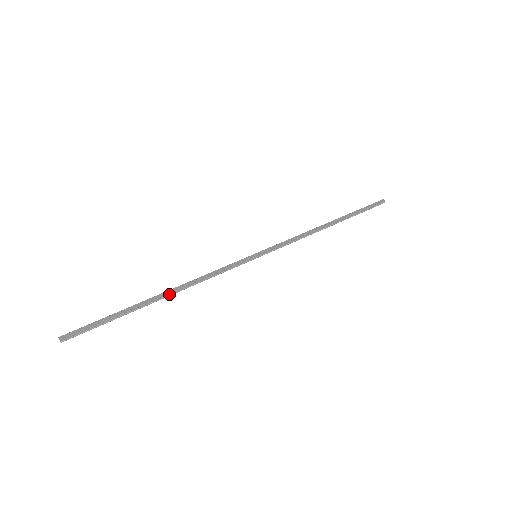
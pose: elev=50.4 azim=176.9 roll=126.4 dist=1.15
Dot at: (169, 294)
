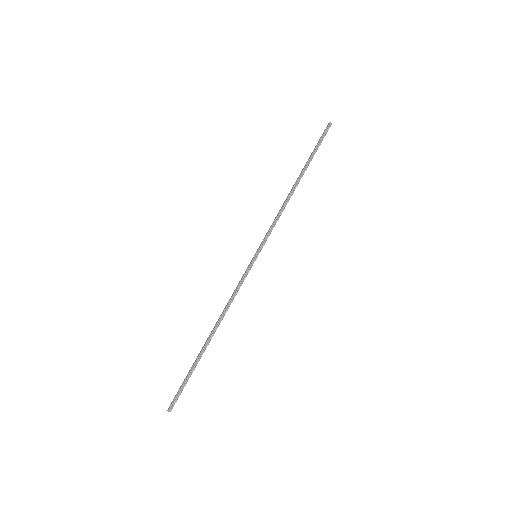
Dot at: (214, 331)
